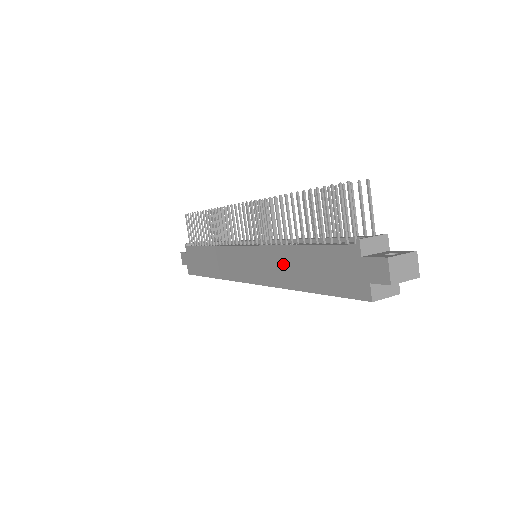
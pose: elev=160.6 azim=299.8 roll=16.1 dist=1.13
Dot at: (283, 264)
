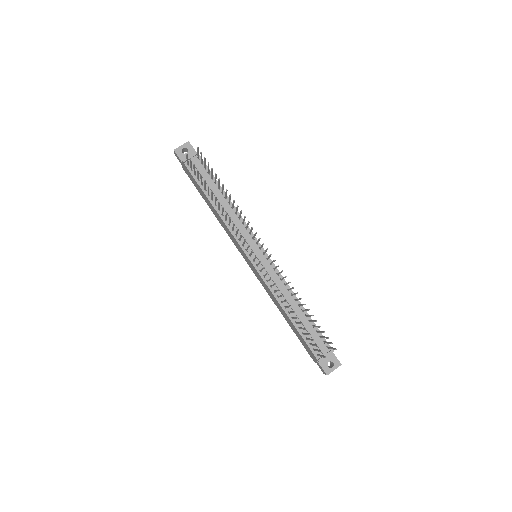
Dot at: (276, 303)
